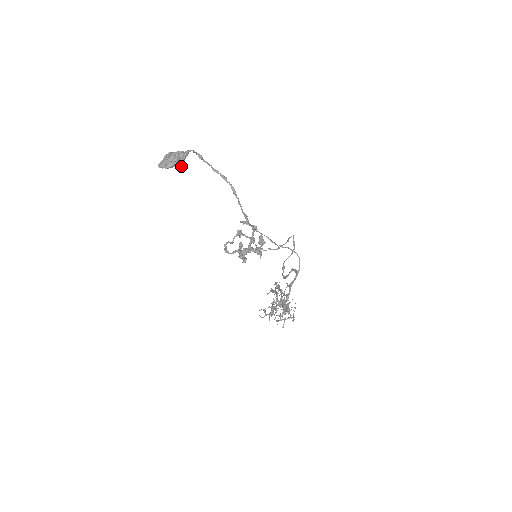
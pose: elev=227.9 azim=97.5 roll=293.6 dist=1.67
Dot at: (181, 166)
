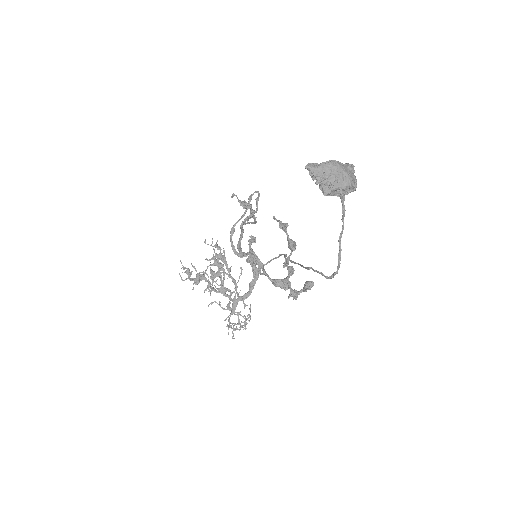
Dot at: occluded
